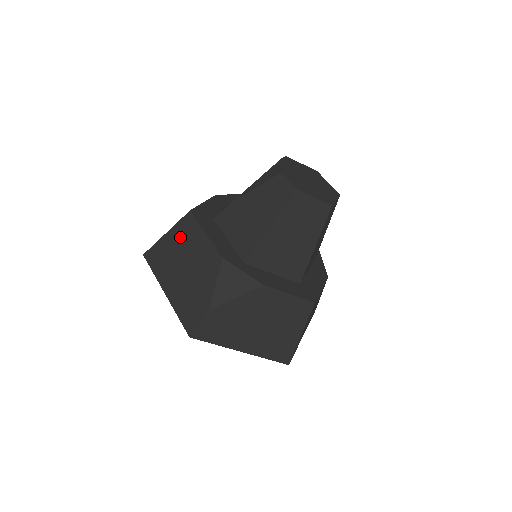
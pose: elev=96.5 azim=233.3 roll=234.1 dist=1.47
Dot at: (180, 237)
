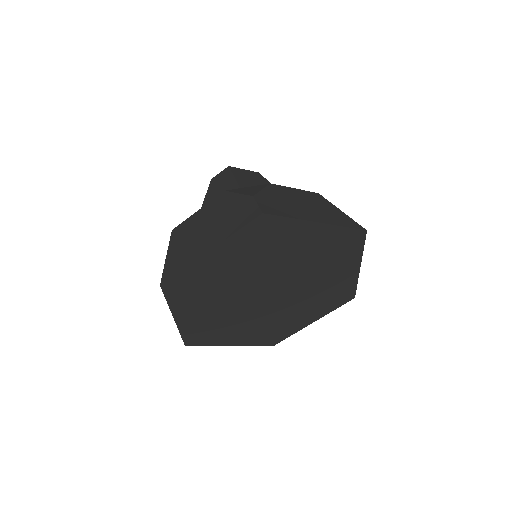
Dot at: (181, 238)
